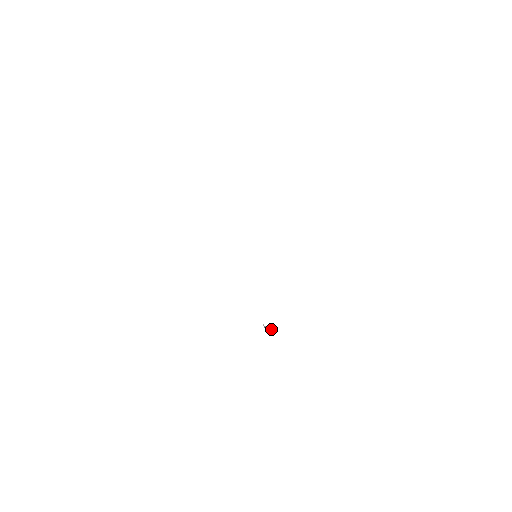
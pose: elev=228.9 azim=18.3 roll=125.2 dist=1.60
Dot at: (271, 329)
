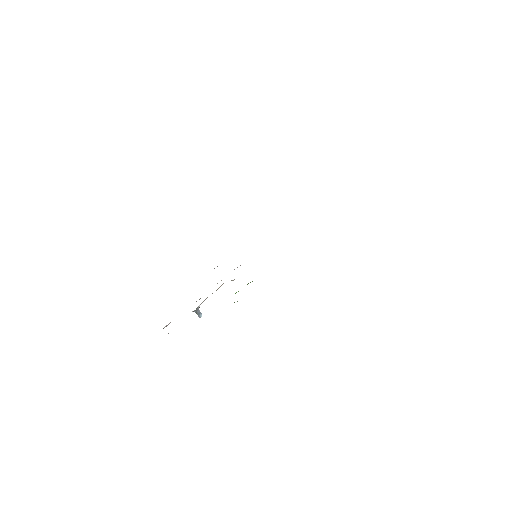
Dot at: (200, 315)
